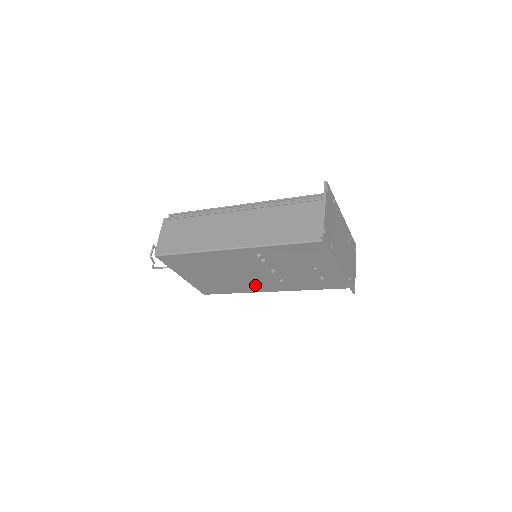
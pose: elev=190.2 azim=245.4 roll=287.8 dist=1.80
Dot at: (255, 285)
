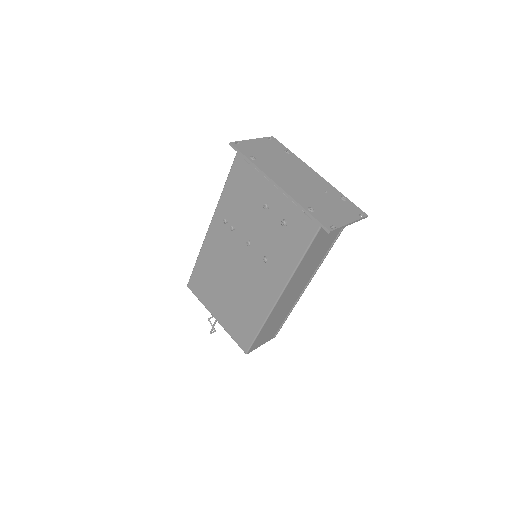
Dot at: (259, 292)
